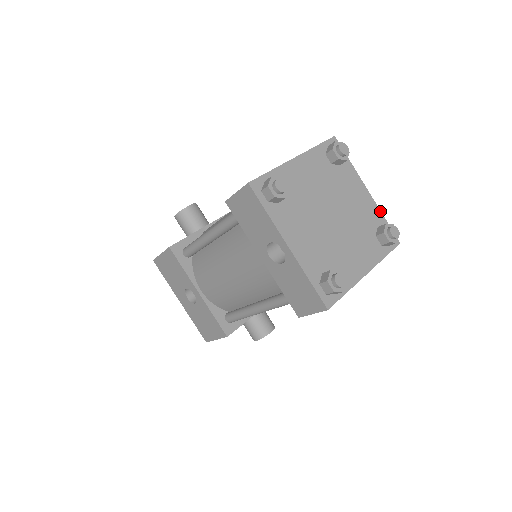
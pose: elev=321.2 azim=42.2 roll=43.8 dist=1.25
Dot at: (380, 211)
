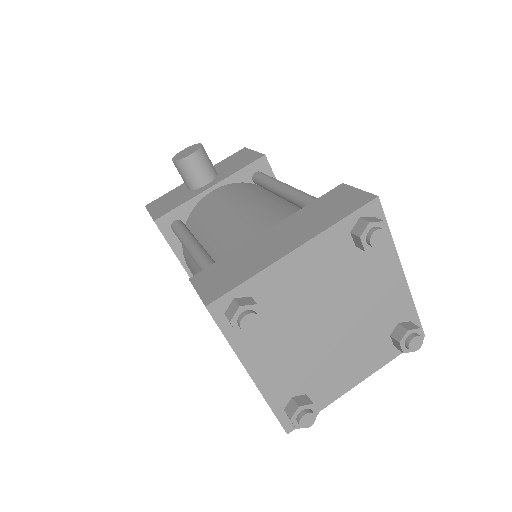
Dot at: (412, 300)
